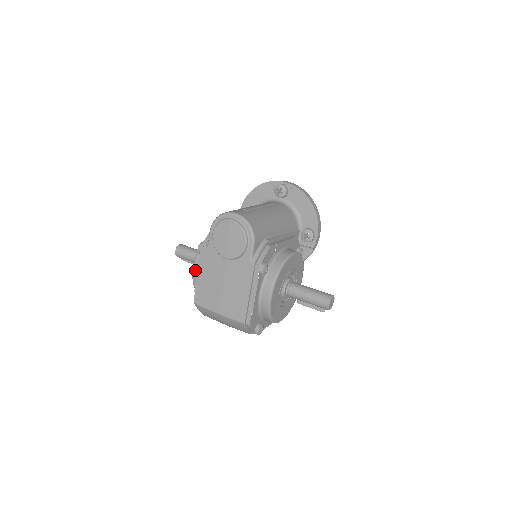
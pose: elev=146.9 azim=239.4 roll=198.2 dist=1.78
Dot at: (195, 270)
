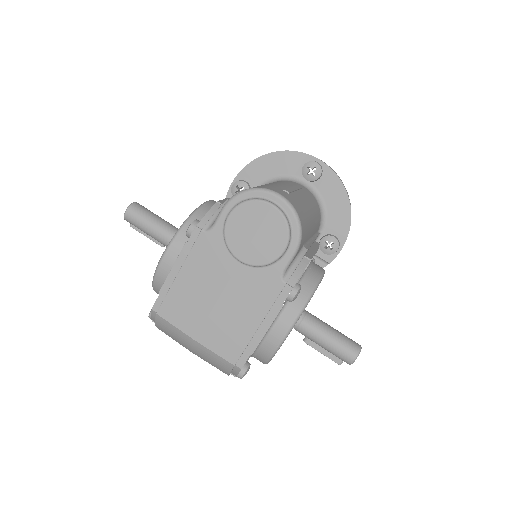
Dot at: (167, 258)
